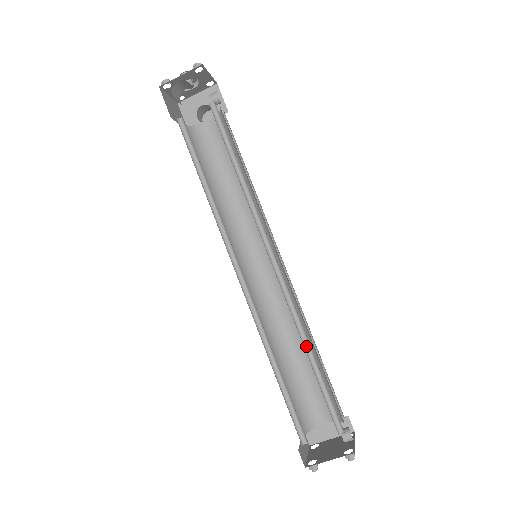
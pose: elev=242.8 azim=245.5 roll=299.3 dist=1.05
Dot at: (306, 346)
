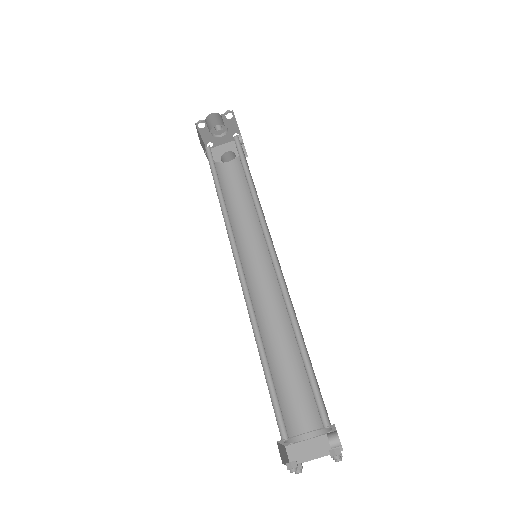
Dot at: (296, 332)
